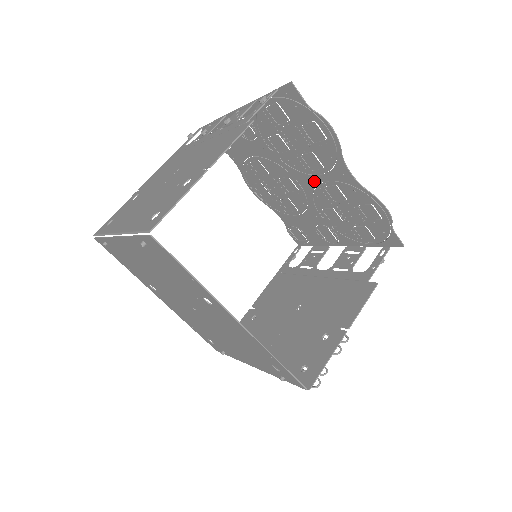
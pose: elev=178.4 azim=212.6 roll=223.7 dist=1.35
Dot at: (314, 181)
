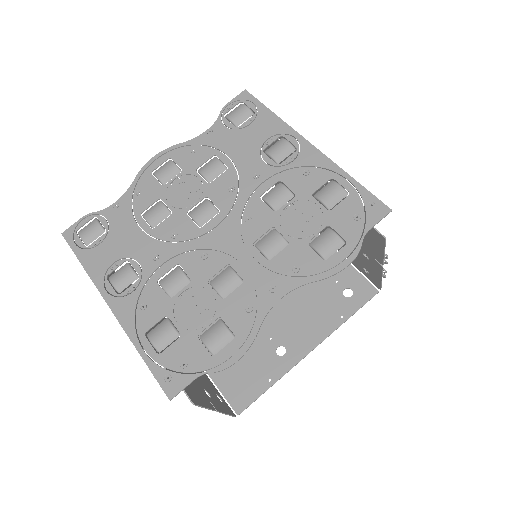
Dot at: (237, 247)
